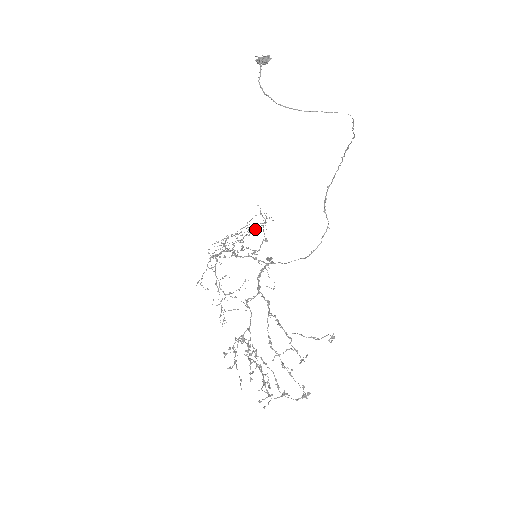
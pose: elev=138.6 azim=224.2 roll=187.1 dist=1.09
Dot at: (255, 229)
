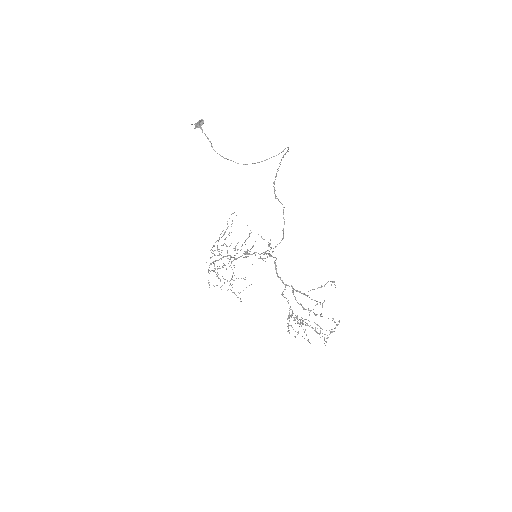
Dot at: occluded
